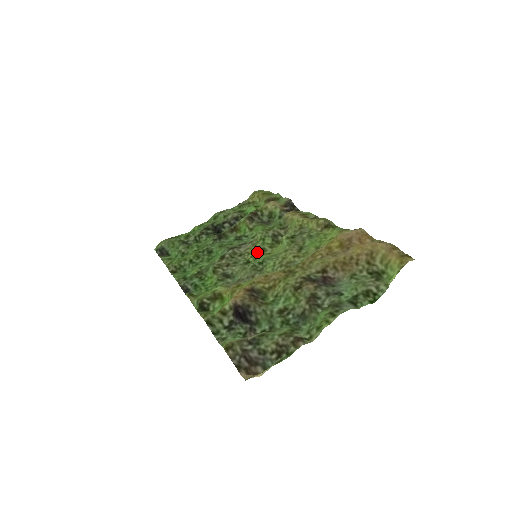
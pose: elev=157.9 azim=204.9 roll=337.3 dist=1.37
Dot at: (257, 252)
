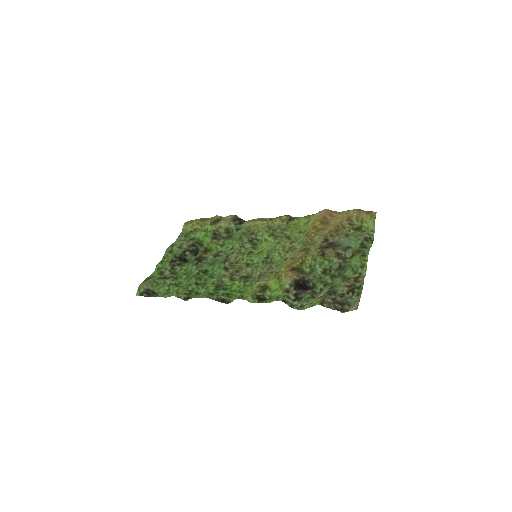
Dot at: (250, 255)
